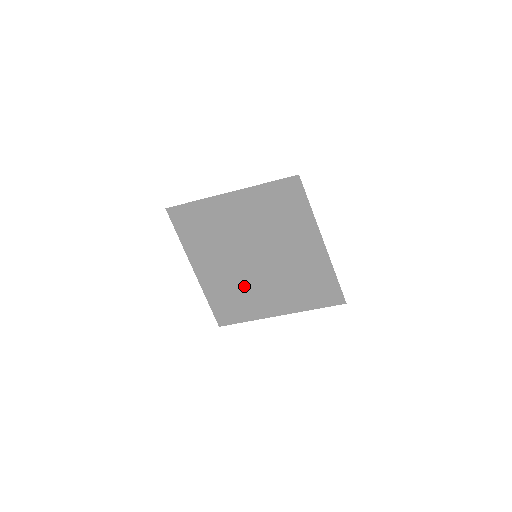
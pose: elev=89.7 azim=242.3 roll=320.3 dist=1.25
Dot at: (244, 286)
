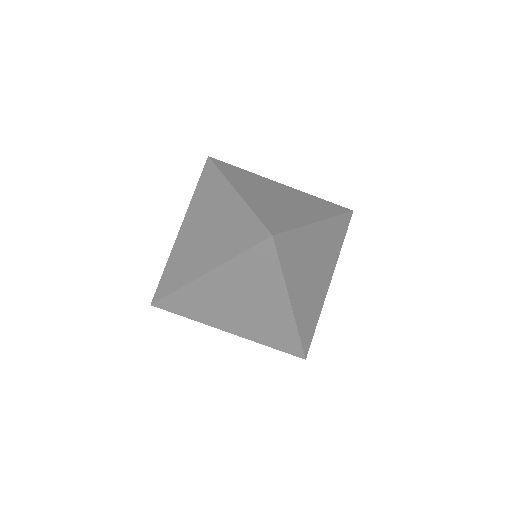
Dot at: (255, 210)
